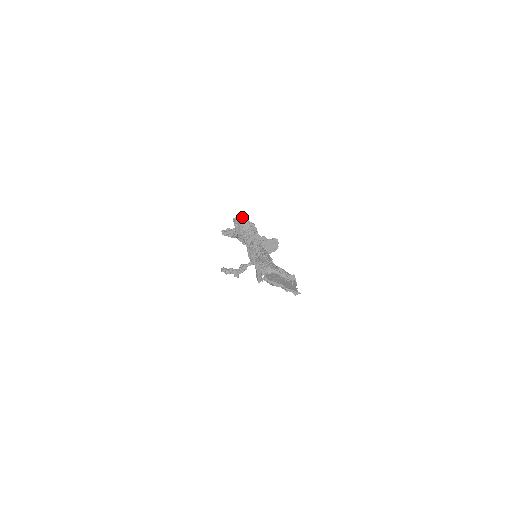
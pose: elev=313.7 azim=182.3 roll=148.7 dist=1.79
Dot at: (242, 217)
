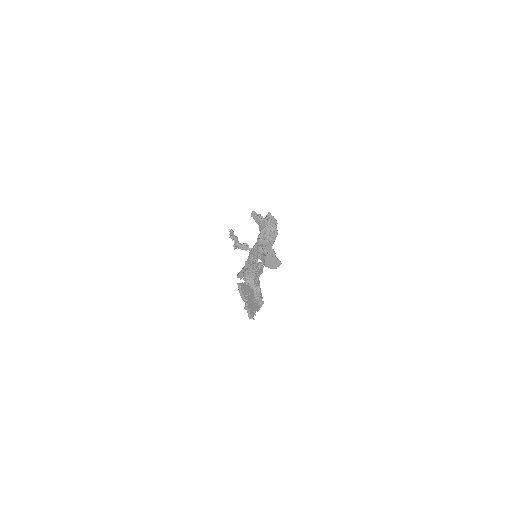
Dot at: (275, 219)
